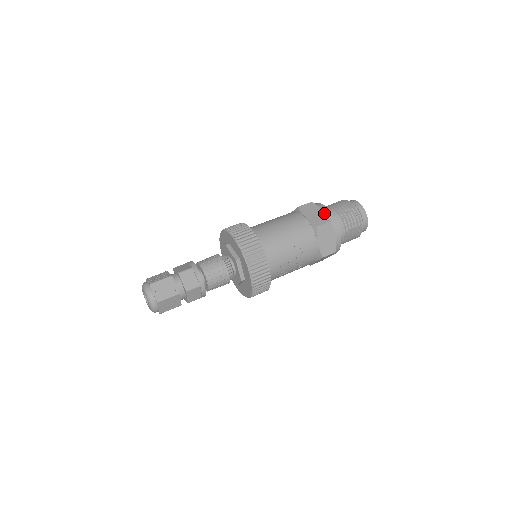
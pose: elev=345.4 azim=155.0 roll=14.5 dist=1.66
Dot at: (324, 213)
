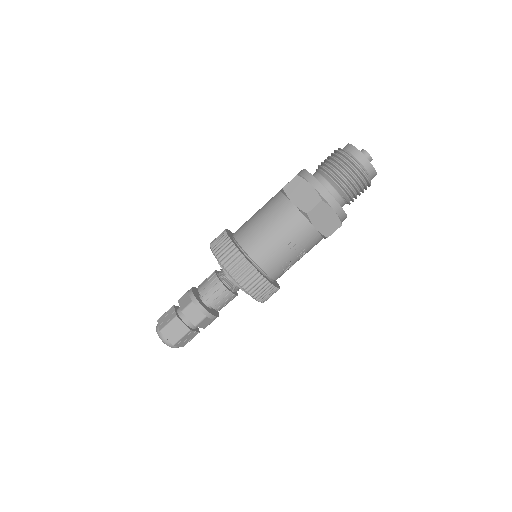
Dot at: (313, 189)
